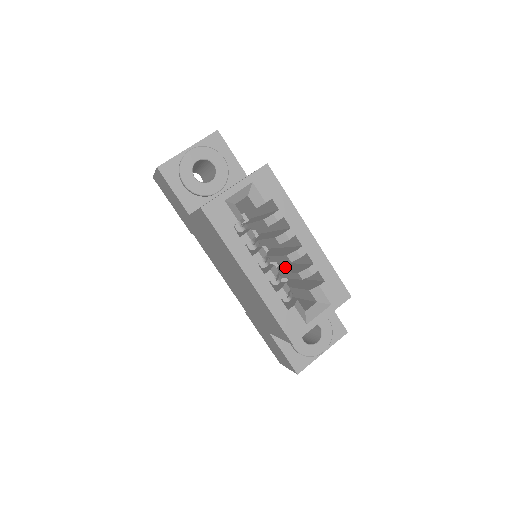
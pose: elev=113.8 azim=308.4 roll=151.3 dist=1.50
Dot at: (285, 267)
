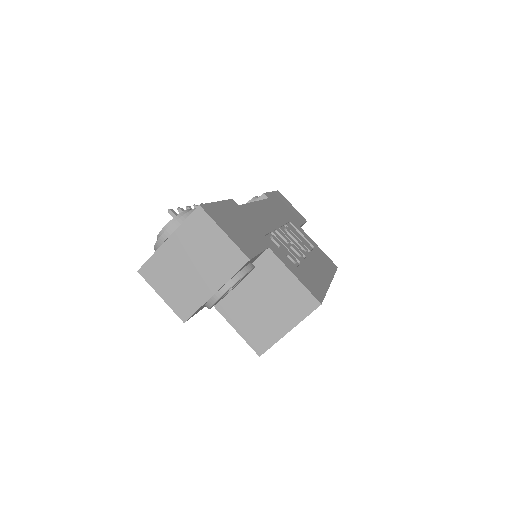
Dot at: occluded
